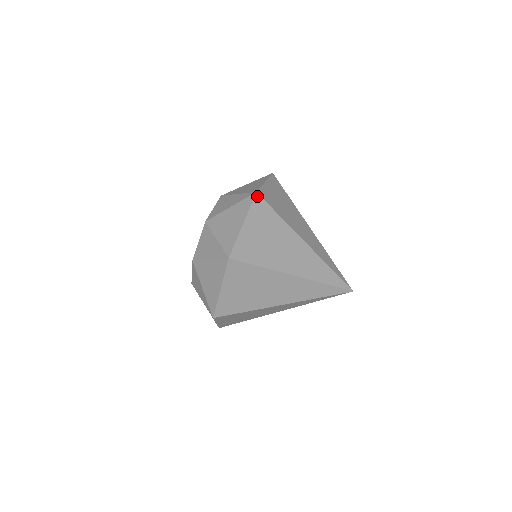
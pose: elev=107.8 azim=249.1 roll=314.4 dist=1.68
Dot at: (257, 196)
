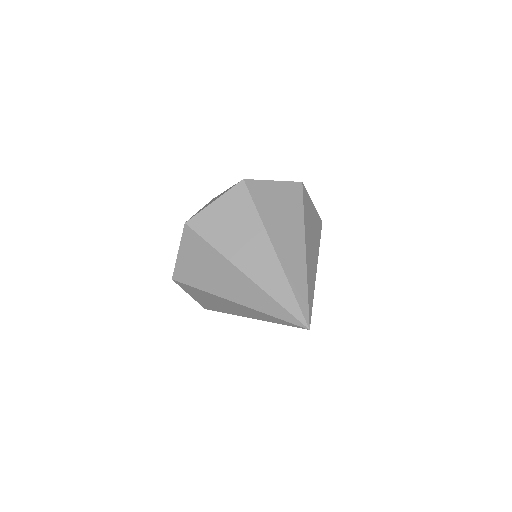
Dot at: (300, 184)
